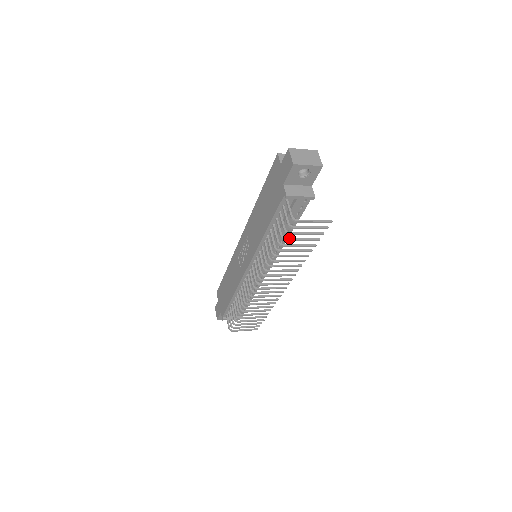
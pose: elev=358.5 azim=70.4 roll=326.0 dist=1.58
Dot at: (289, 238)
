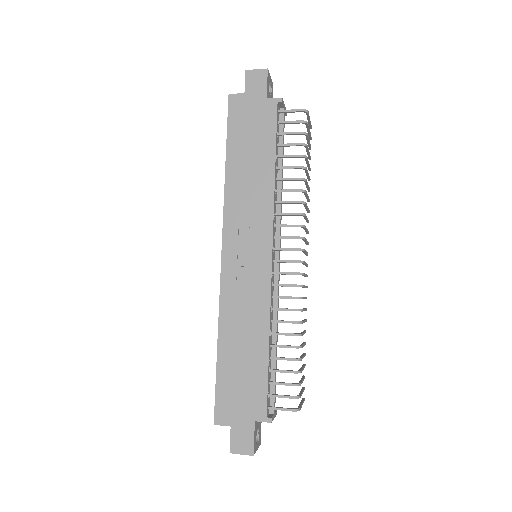
Dot at: (306, 146)
